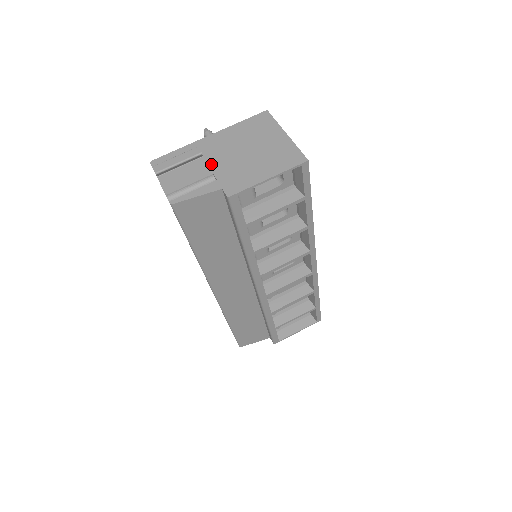
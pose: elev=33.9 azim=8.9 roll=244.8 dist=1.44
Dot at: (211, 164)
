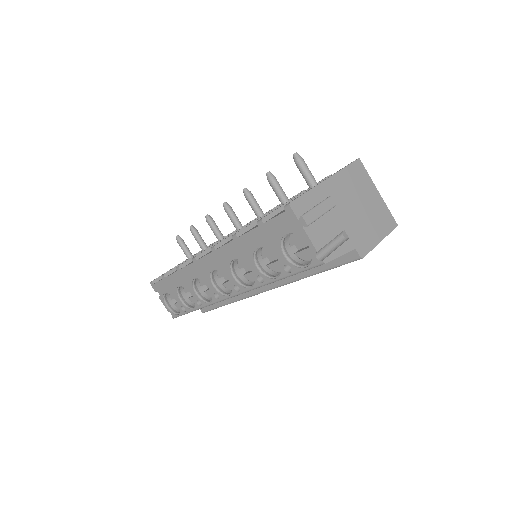
Dot at: (340, 217)
